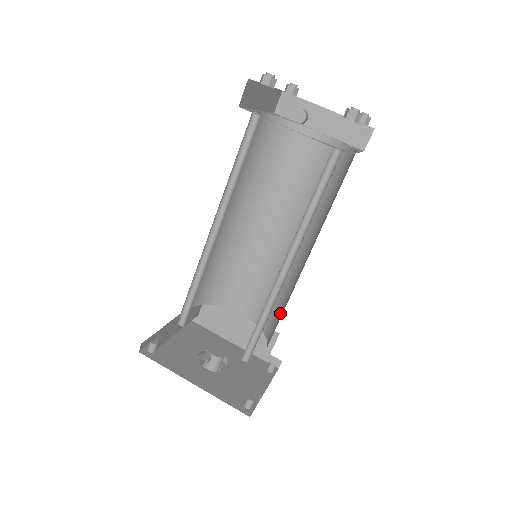
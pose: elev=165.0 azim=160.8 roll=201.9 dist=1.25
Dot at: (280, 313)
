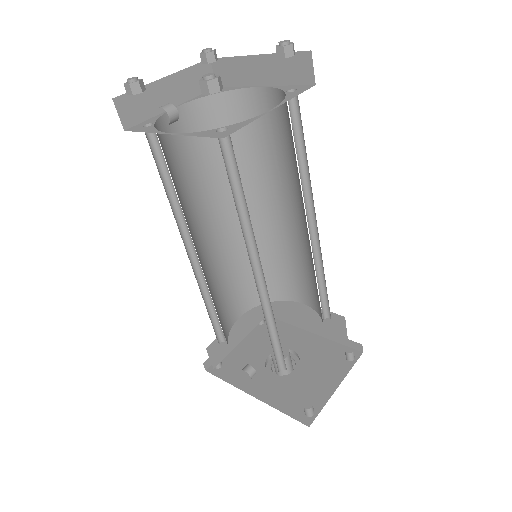
Dot at: occluded
